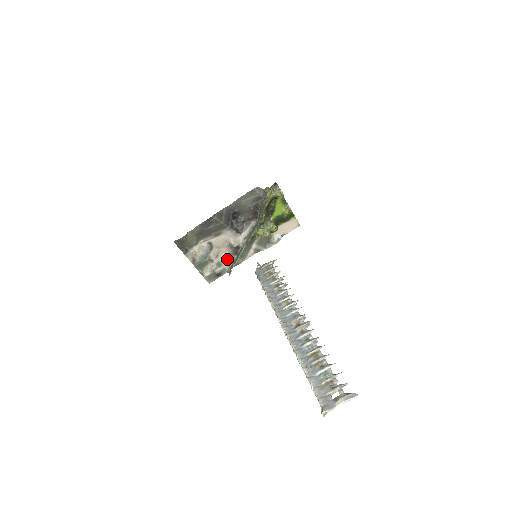
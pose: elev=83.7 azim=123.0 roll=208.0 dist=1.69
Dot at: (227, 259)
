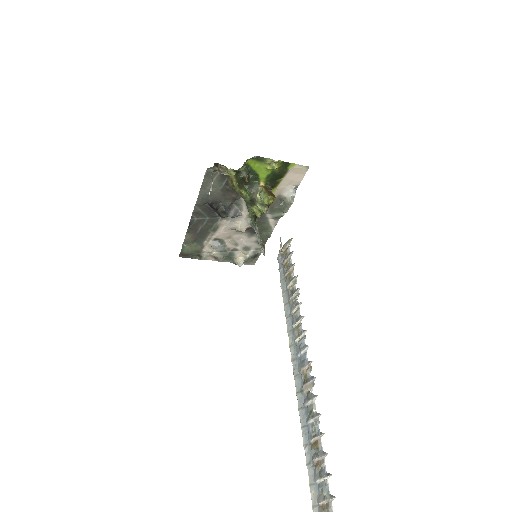
Dot at: (250, 241)
